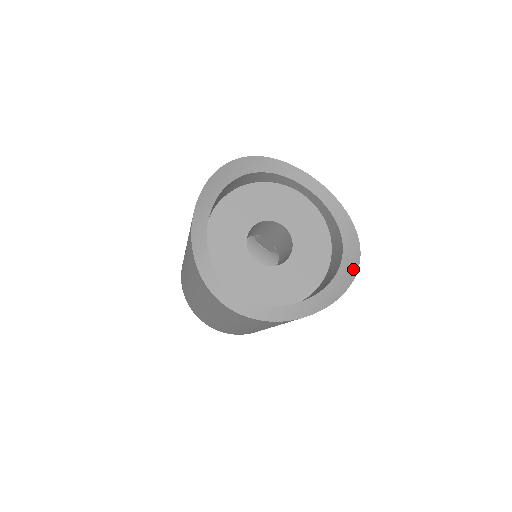
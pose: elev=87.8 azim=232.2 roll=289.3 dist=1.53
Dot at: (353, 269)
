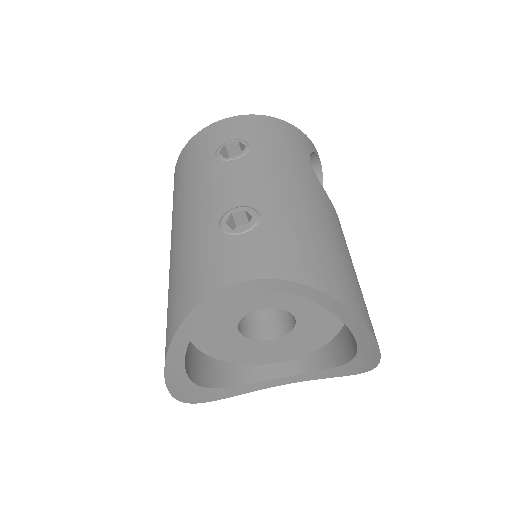
Dot at: (371, 342)
